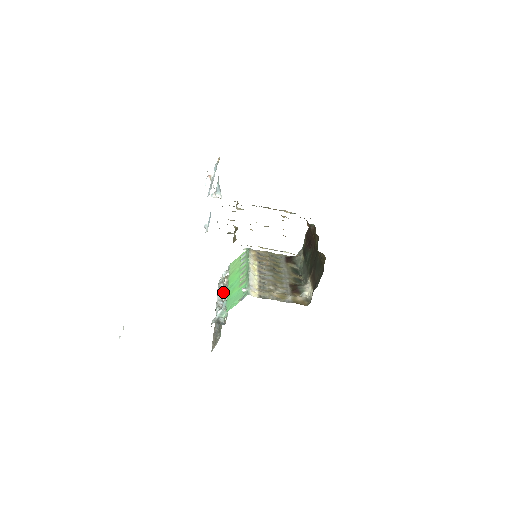
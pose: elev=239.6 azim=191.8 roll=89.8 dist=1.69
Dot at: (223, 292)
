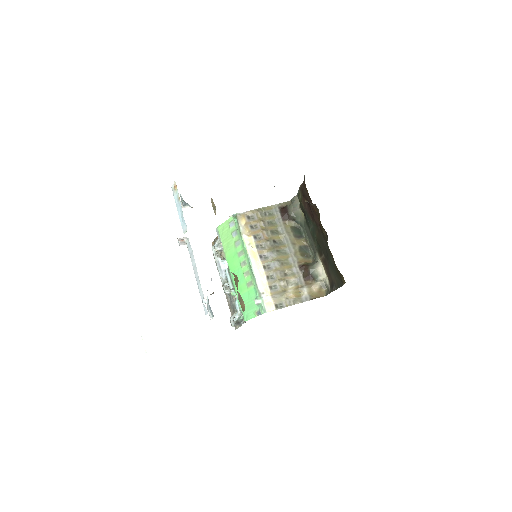
Dot at: (228, 282)
